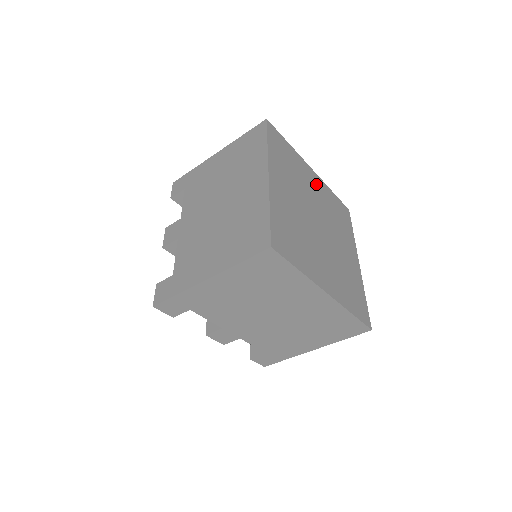
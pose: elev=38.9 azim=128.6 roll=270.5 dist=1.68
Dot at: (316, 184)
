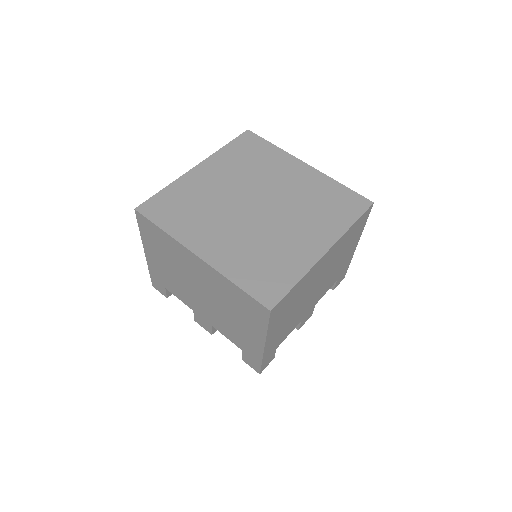
Dot at: (300, 176)
